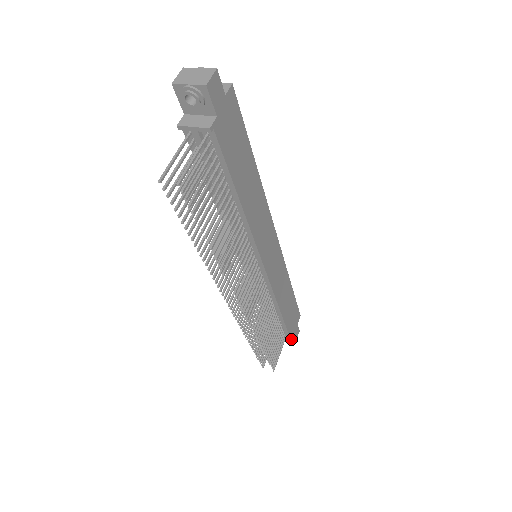
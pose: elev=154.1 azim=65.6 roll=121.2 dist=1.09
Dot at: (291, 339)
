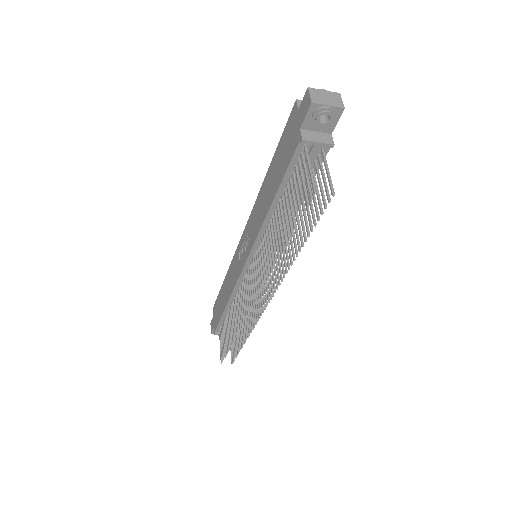
Dot at: occluded
